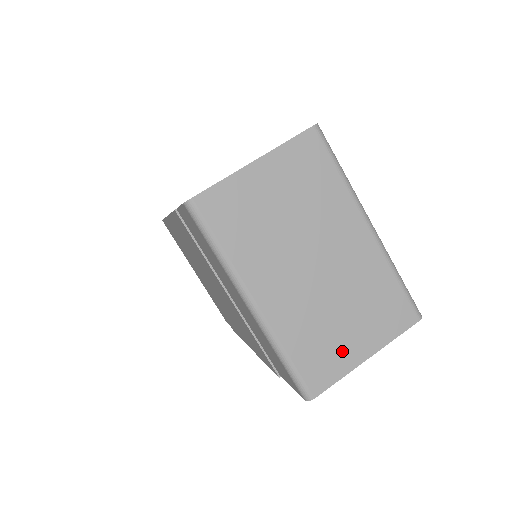
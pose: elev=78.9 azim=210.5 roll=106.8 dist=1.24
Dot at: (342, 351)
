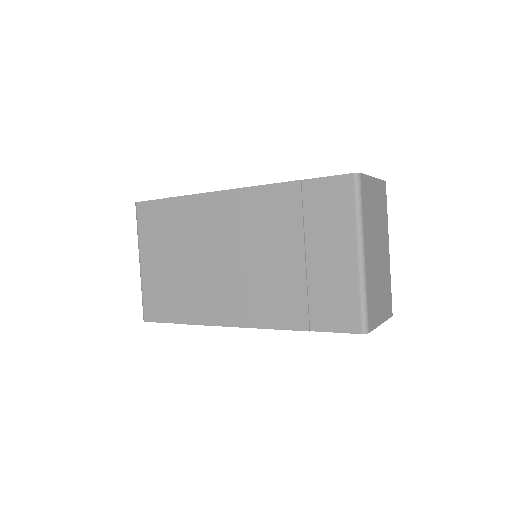
Dot at: (377, 311)
